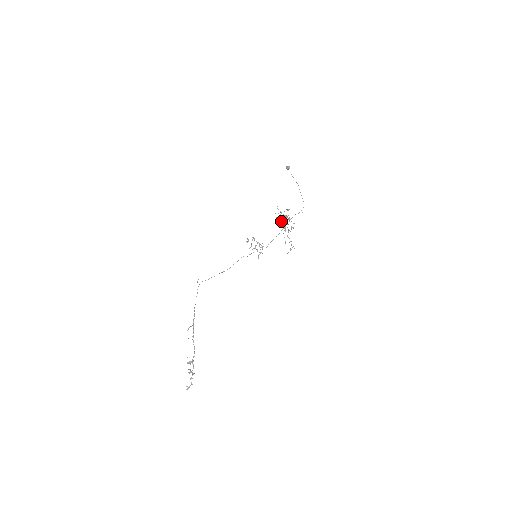
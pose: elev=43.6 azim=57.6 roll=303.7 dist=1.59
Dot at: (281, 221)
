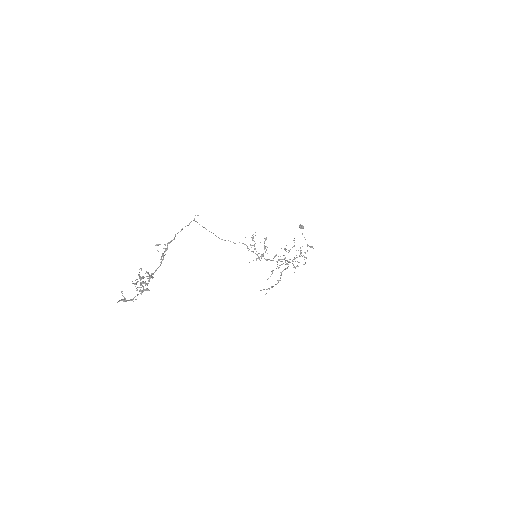
Dot at: occluded
